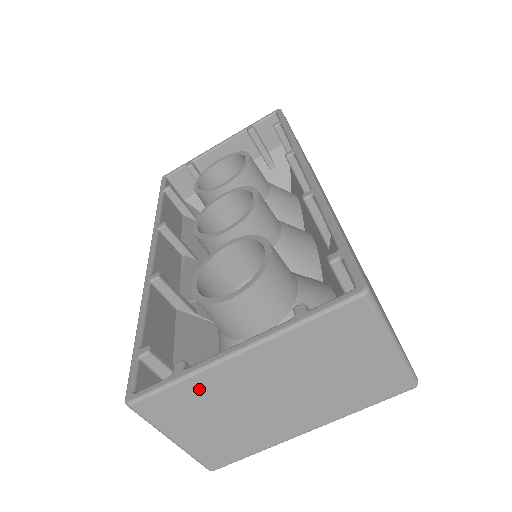
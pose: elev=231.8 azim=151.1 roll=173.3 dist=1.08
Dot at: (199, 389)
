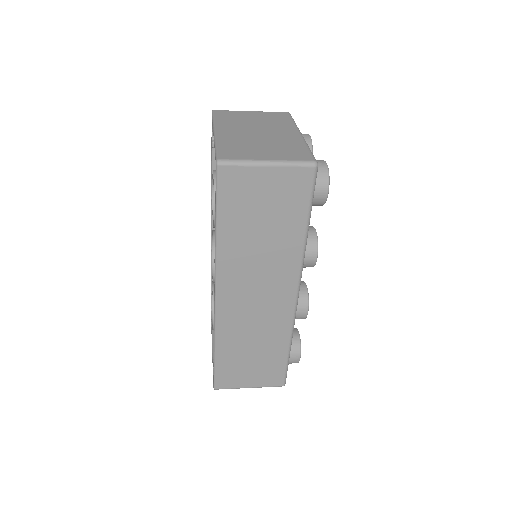
Dot at: occluded
